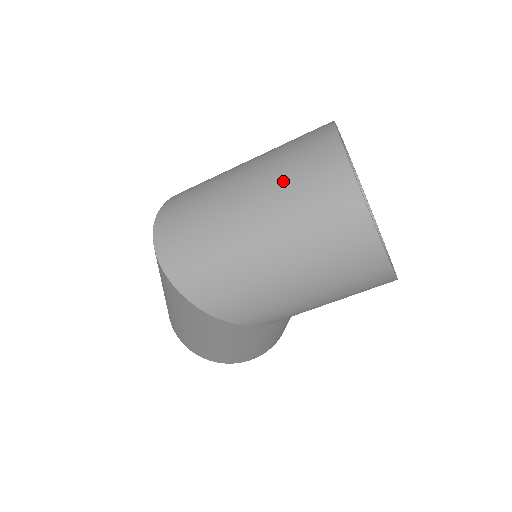
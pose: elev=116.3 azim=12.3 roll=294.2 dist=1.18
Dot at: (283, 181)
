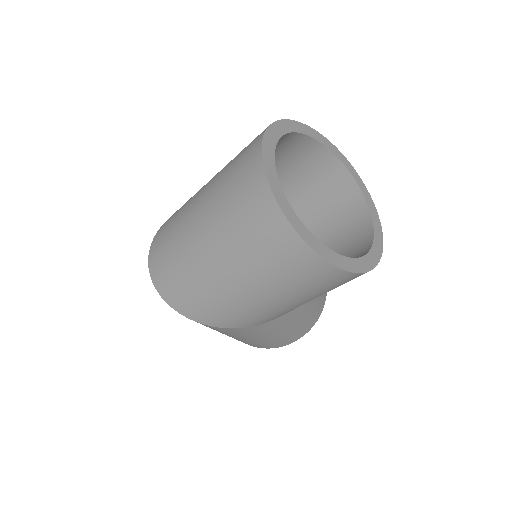
Dot at: (222, 202)
